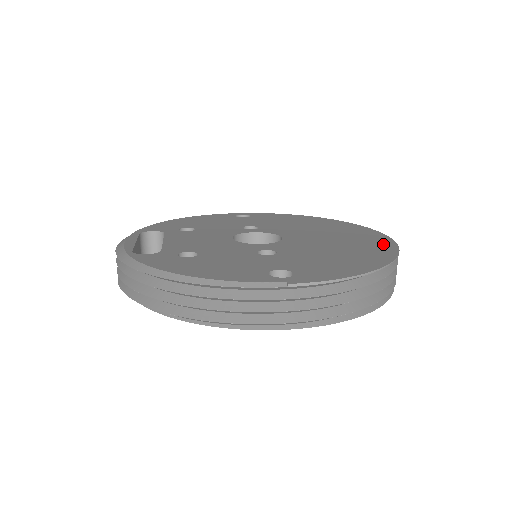
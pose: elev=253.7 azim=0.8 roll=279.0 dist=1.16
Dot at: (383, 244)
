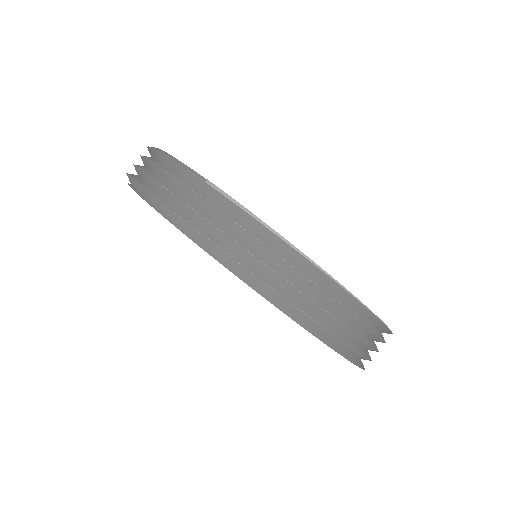
Dot at: occluded
